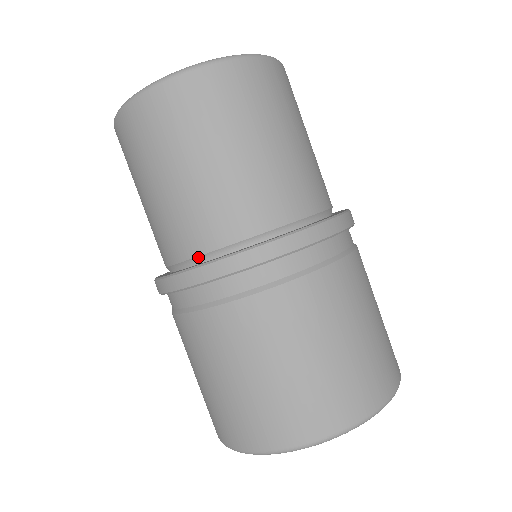
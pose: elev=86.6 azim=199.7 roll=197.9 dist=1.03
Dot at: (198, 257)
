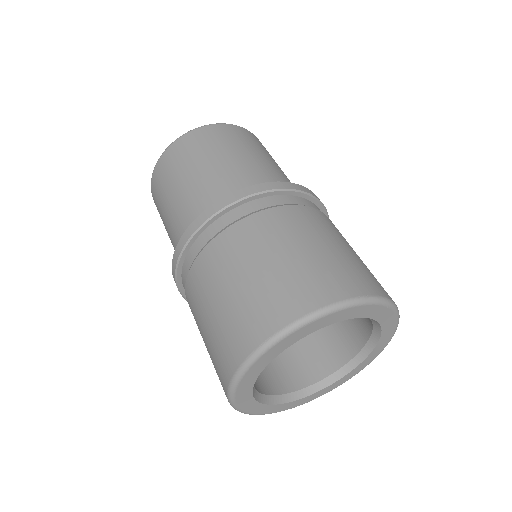
Dot at: occluded
